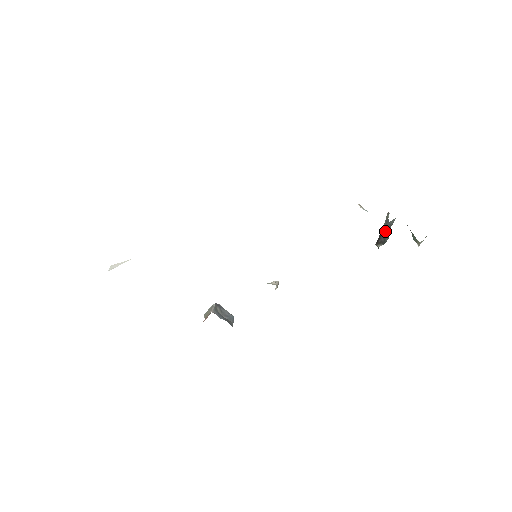
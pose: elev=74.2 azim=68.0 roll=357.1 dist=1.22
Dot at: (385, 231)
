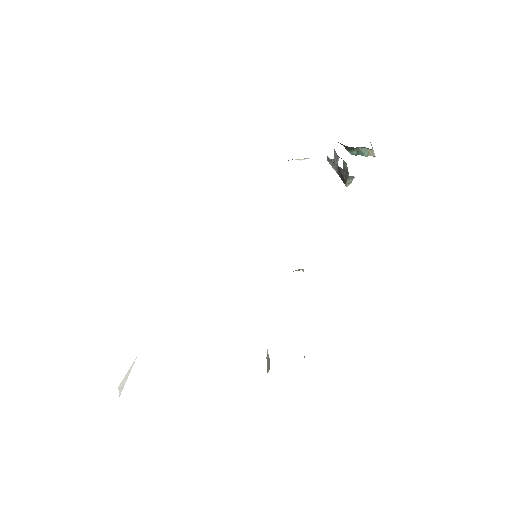
Dot at: (339, 168)
